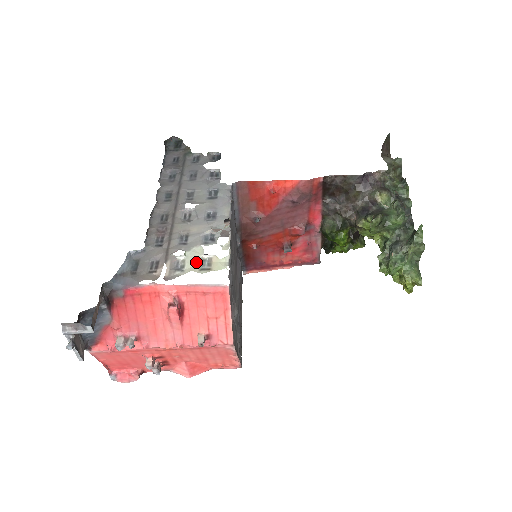
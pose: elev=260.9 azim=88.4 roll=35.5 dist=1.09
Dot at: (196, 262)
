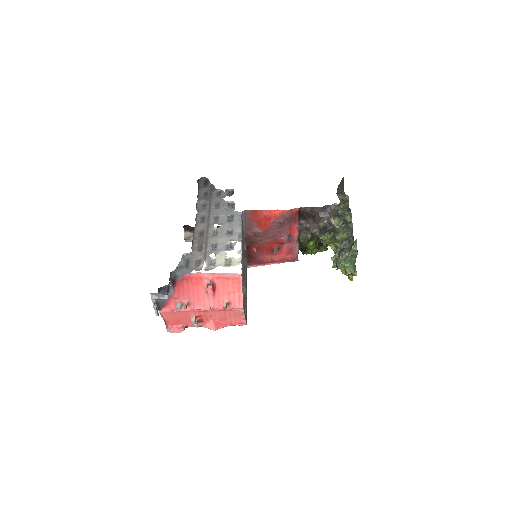
Dot at: (222, 261)
